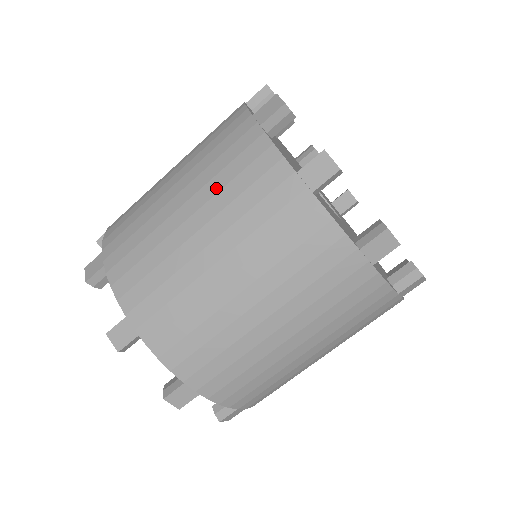
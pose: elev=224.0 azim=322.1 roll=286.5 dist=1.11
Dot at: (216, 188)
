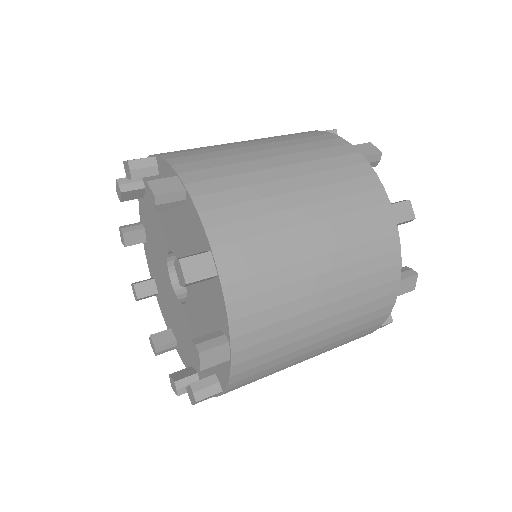
Dot at: (284, 139)
